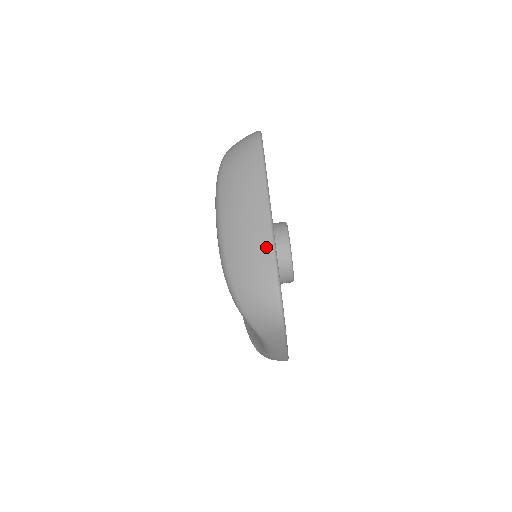
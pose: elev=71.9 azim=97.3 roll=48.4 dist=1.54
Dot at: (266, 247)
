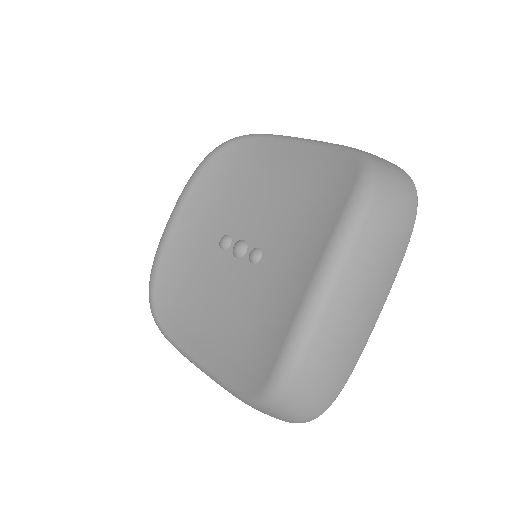
Dot at: (352, 363)
